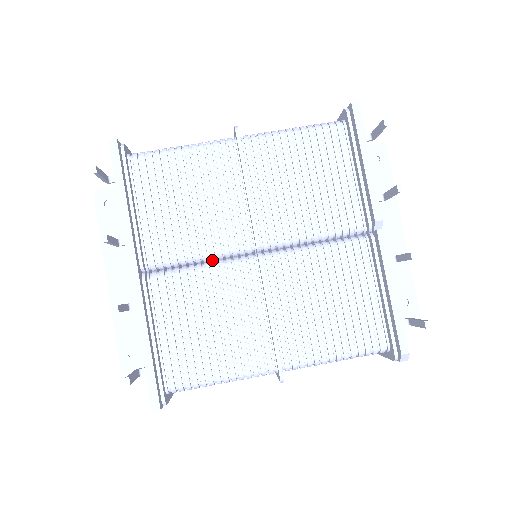
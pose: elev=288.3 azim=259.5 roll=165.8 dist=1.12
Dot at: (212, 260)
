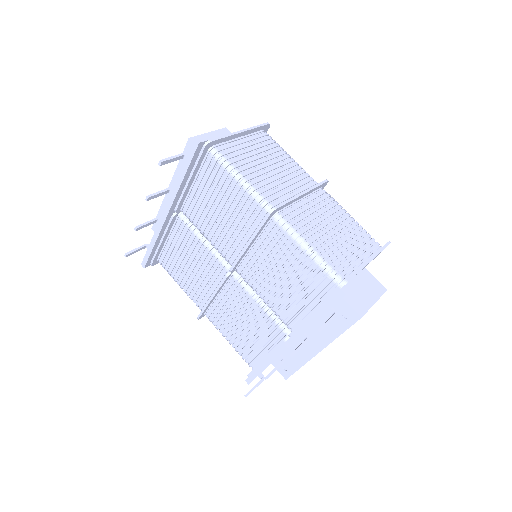
Dot at: occluded
